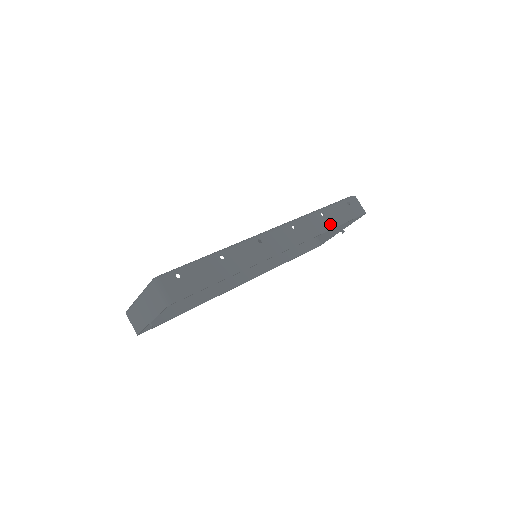
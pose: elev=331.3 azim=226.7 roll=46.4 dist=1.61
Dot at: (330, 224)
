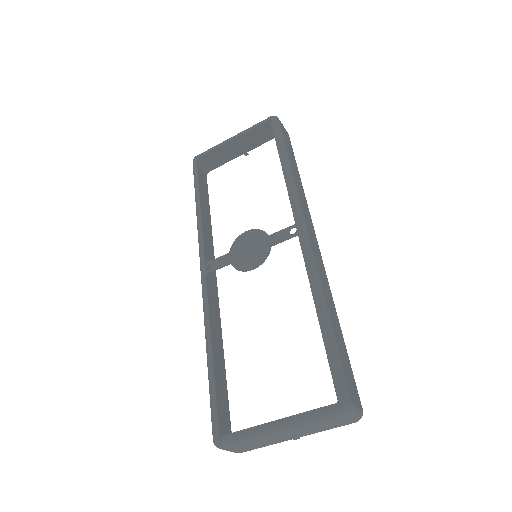
Dot at: (298, 175)
